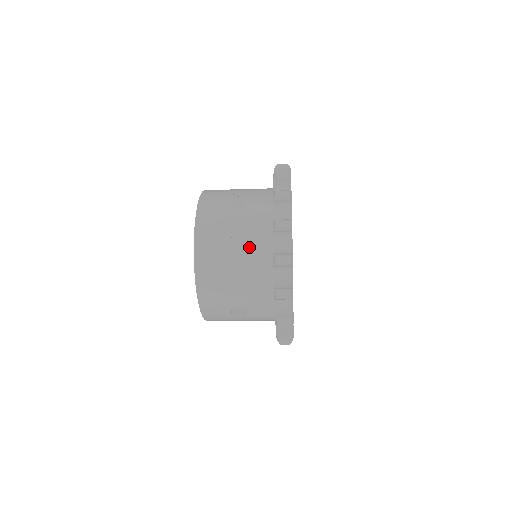
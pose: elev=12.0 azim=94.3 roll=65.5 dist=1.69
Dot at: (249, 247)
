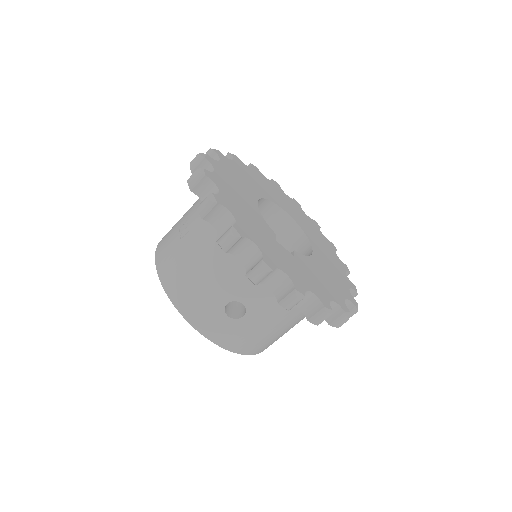
Dot at: (195, 230)
